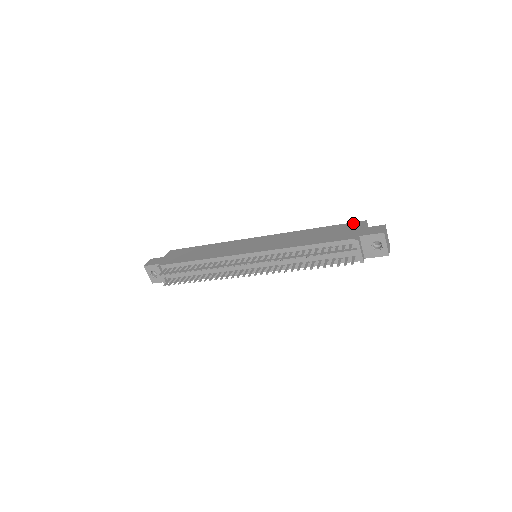
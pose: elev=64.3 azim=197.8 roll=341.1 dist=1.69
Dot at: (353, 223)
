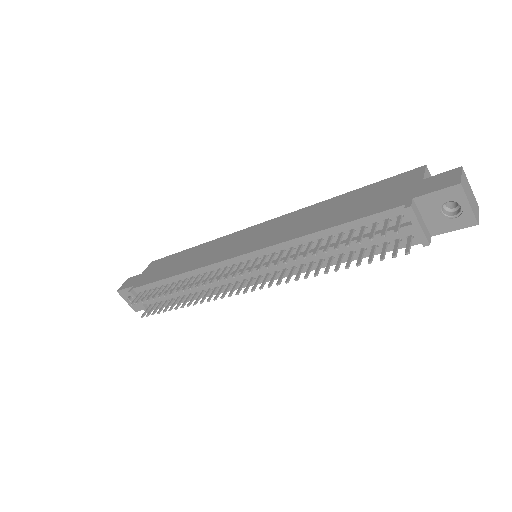
Dot at: (401, 175)
